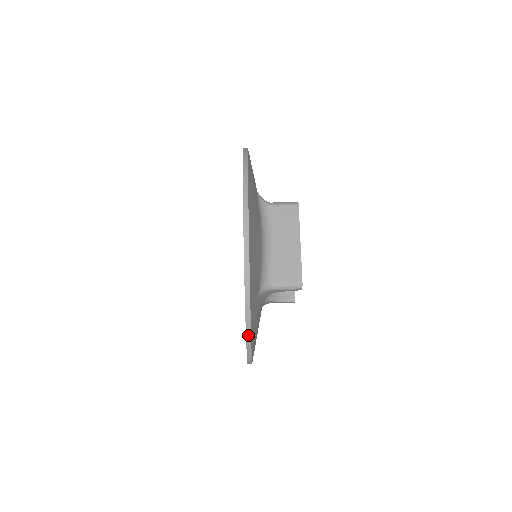
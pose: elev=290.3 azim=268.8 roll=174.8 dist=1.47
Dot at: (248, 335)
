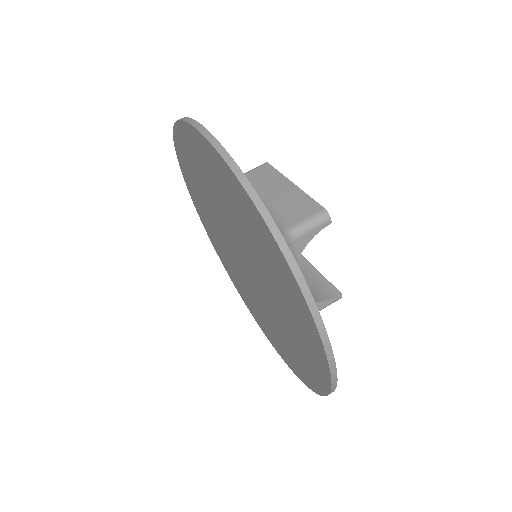
Dot at: (292, 264)
